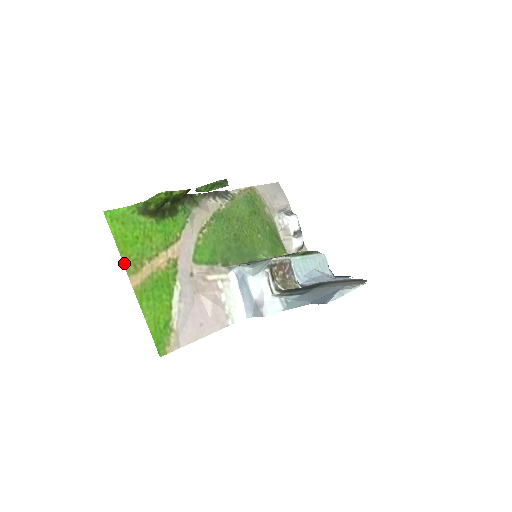
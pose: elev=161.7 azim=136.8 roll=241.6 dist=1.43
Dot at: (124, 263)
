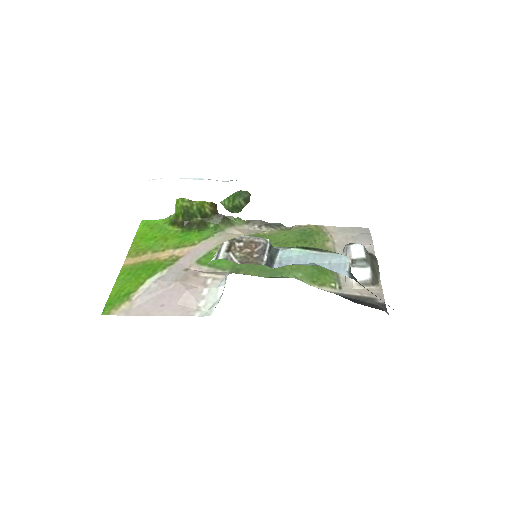
Dot at: (130, 249)
